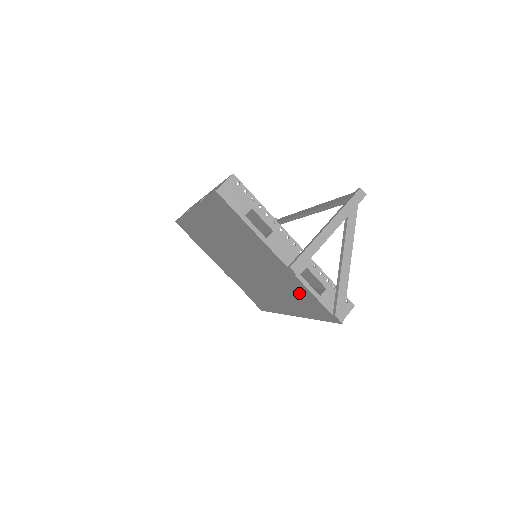
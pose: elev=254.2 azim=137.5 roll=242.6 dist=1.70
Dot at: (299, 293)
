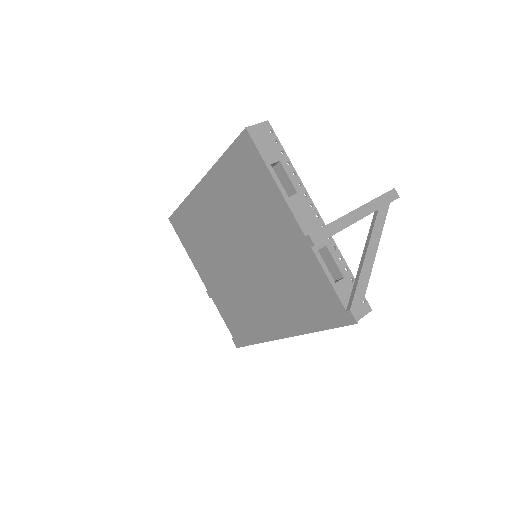
Dot at: (307, 284)
